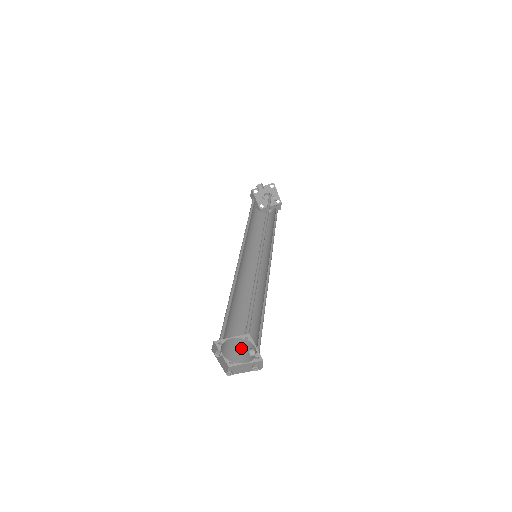
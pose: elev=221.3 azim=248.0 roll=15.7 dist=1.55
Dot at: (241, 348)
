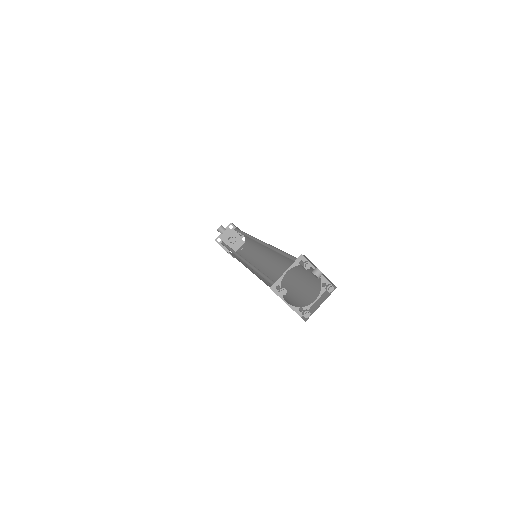
Dot at: (303, 266)
